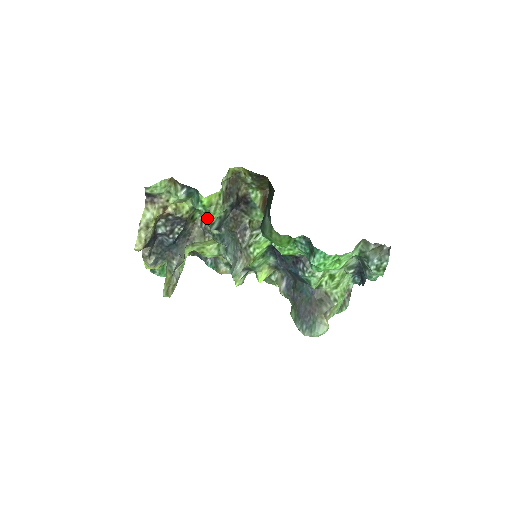
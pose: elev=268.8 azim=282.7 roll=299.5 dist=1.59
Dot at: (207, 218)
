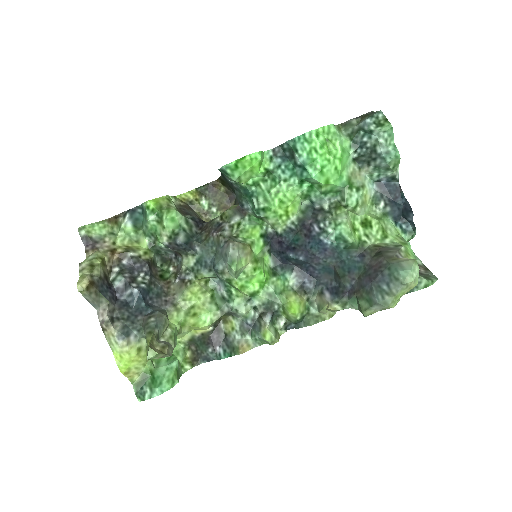
Dot at: (163, 222)
